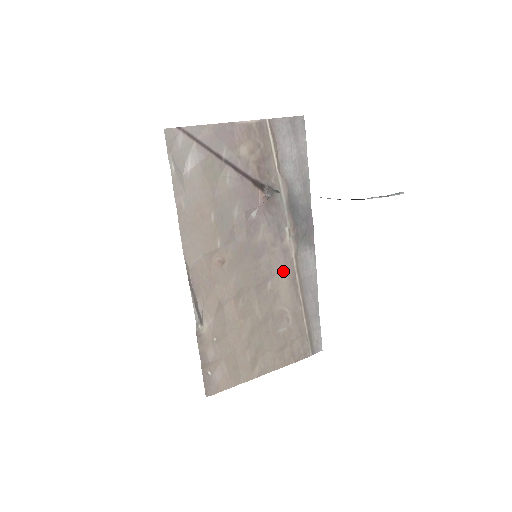
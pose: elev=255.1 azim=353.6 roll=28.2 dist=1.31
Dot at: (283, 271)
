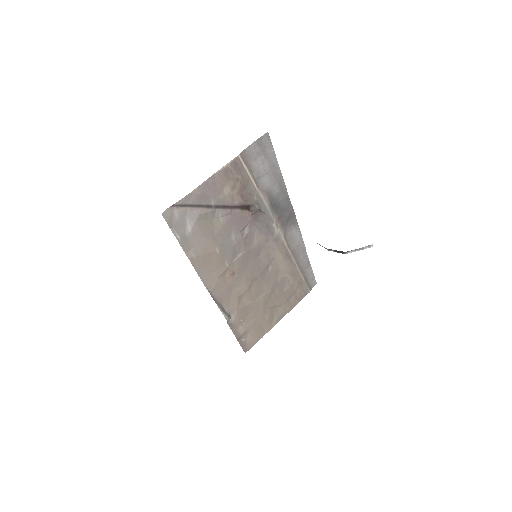
Dot at: (278, 253)
